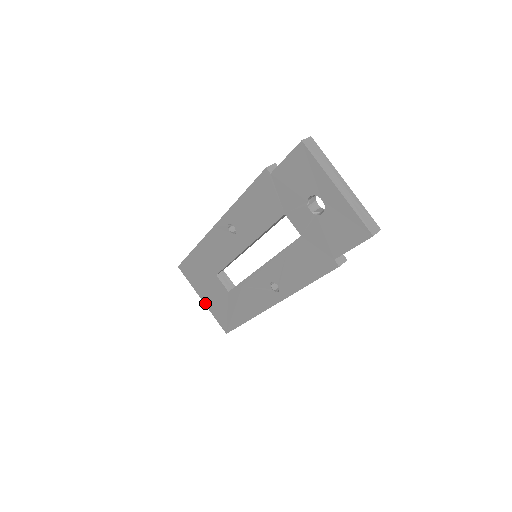
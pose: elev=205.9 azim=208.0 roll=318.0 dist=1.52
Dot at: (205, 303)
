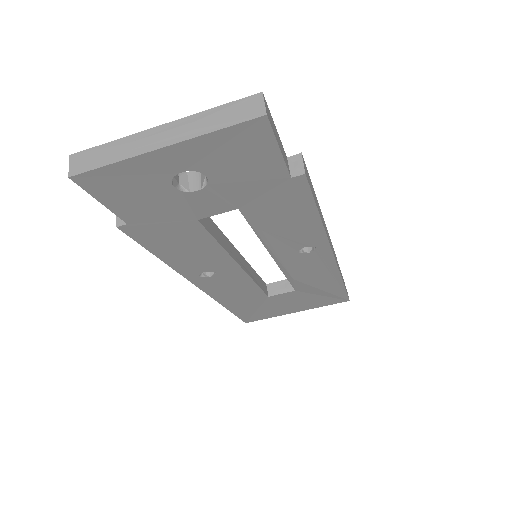
Dot at: occluded
